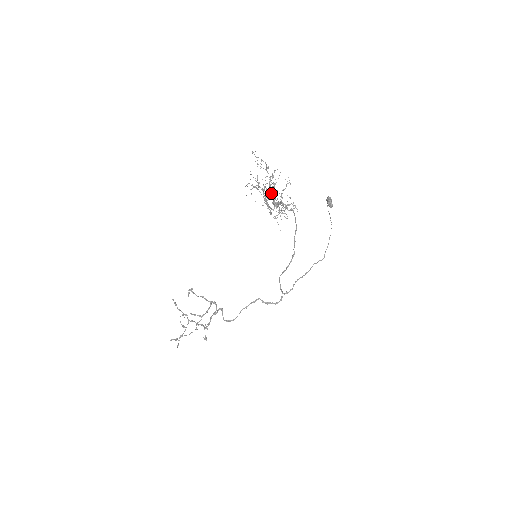
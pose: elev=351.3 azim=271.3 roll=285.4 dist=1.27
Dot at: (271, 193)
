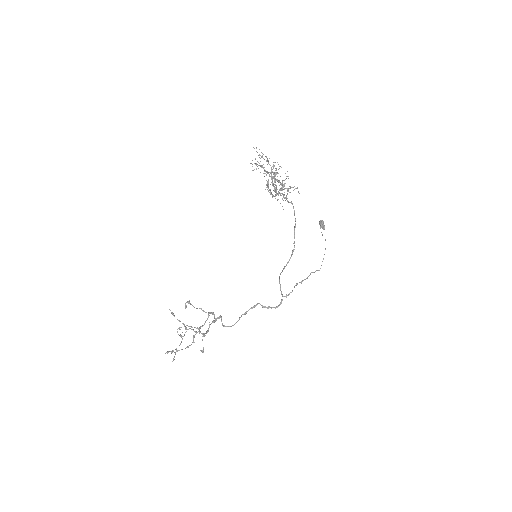
Dot at: (274, 175)
